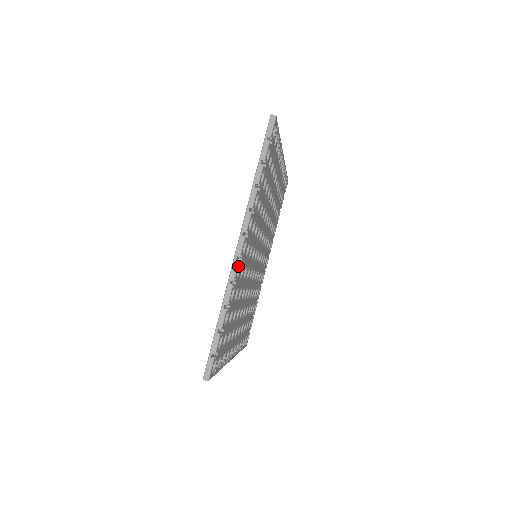
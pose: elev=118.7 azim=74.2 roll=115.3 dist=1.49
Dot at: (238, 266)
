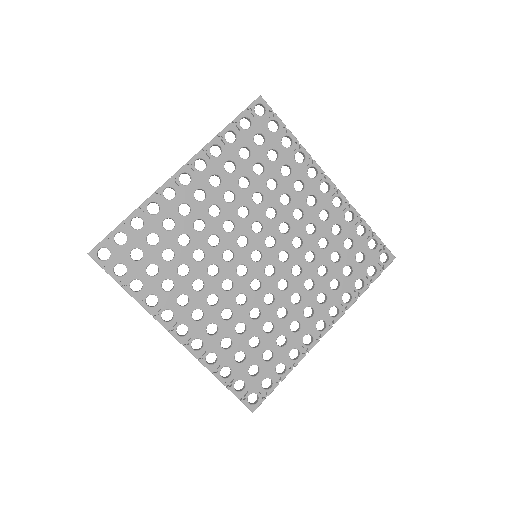
Dot at: (167, 185)
